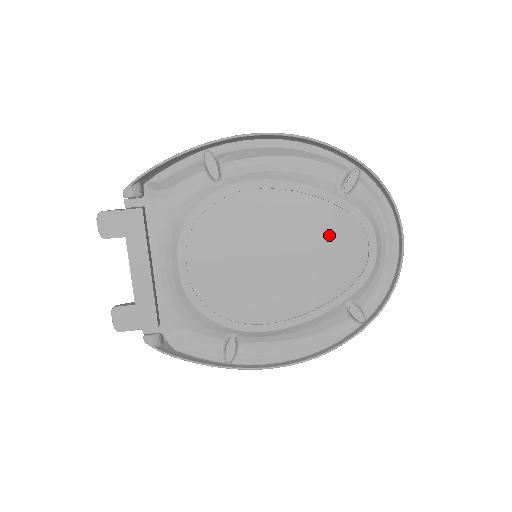
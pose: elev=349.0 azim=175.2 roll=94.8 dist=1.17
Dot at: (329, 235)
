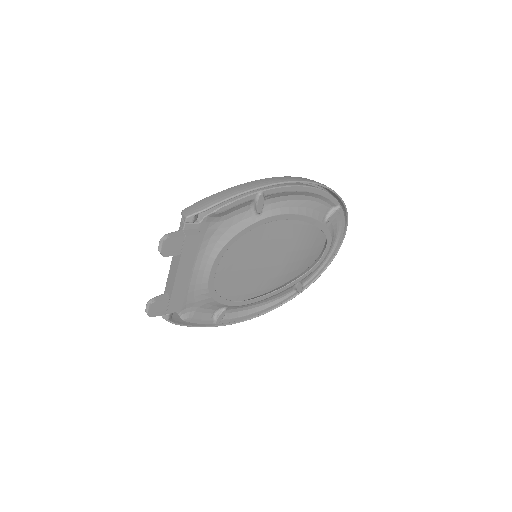
Dot at: (303, 242)
